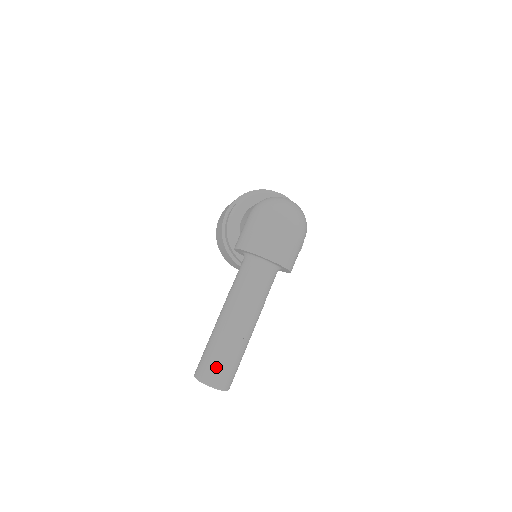
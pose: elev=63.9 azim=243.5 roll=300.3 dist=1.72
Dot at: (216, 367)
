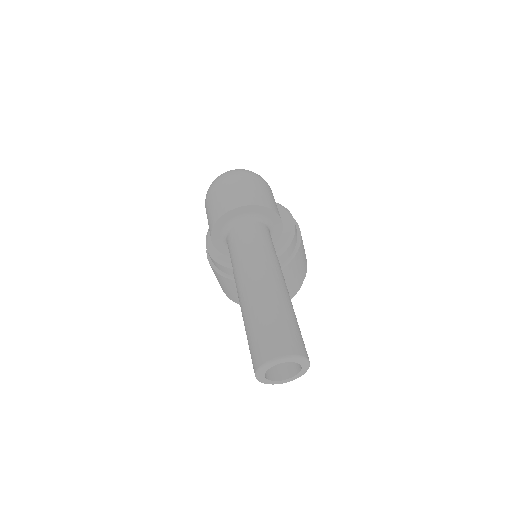
Dot at: (263, 336)
